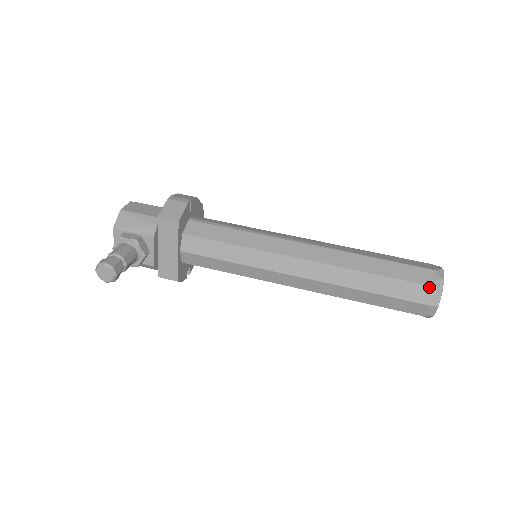
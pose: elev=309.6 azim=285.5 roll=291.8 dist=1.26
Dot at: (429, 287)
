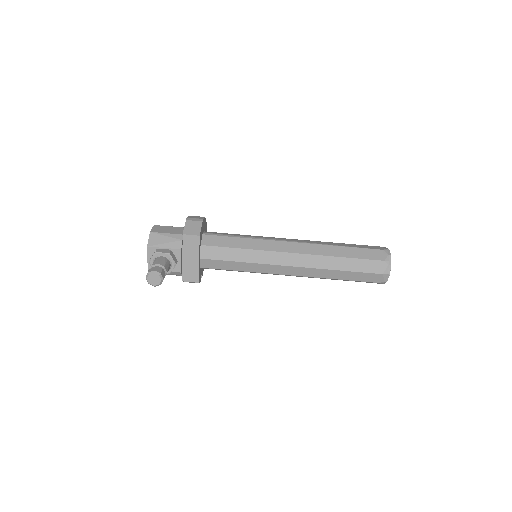
Dot at: (382, 261)
